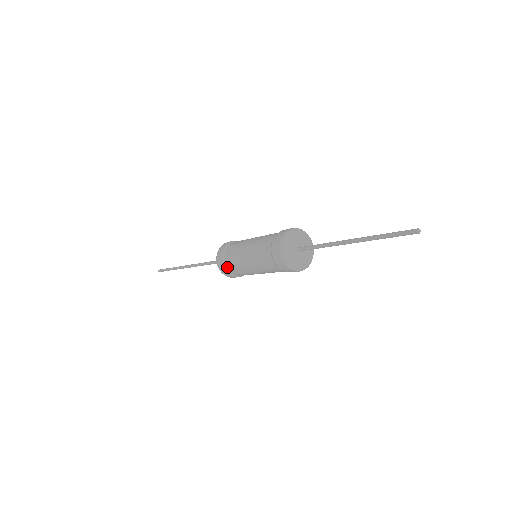
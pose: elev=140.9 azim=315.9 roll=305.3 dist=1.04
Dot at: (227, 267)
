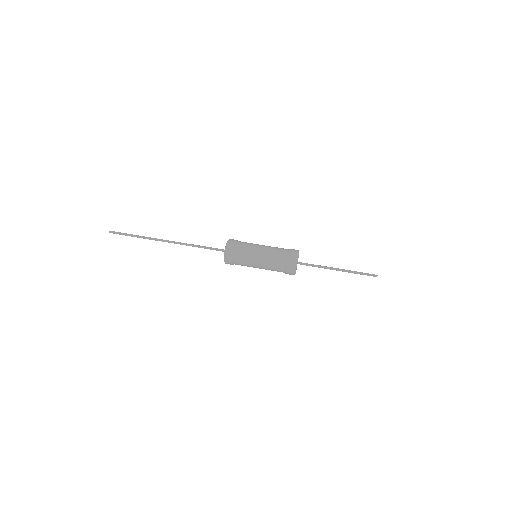
Dot at: (235, 262)
